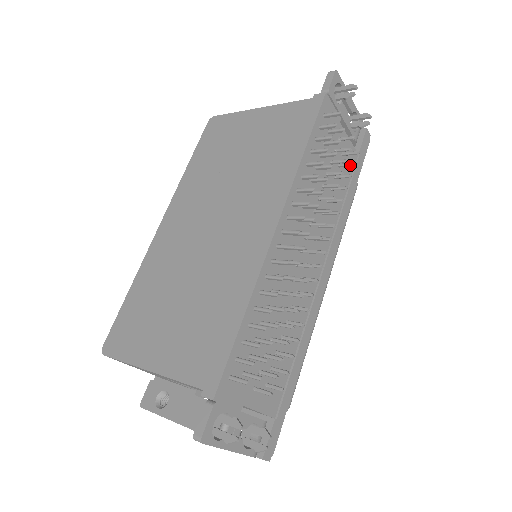
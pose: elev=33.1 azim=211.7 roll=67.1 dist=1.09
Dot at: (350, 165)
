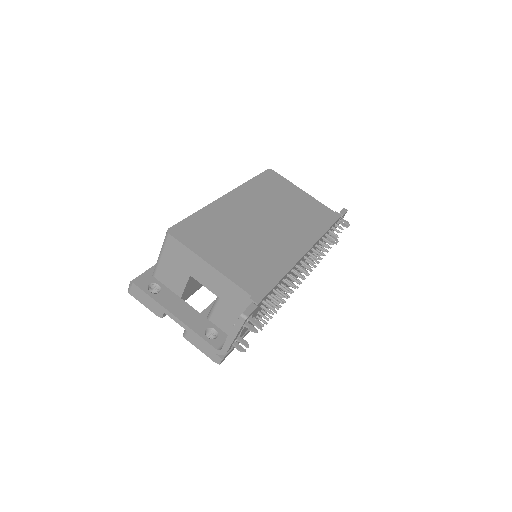
Dot at: occluded
